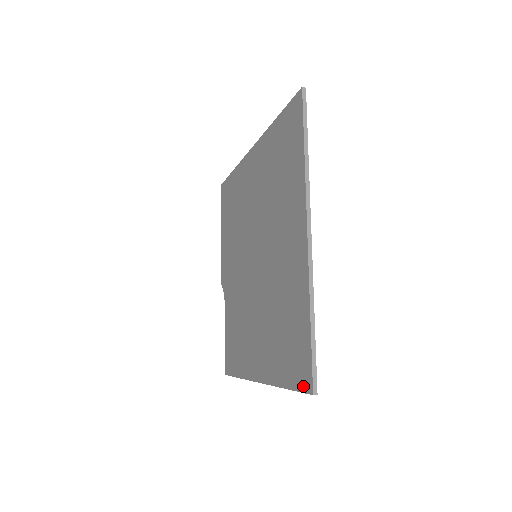
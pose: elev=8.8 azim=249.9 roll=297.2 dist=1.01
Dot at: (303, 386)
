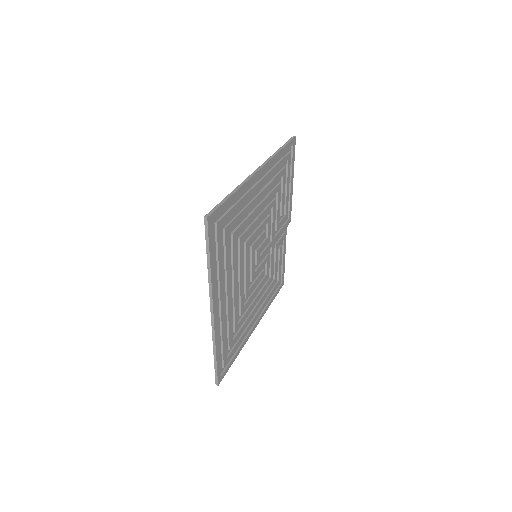
Dot at: (221, 374)
